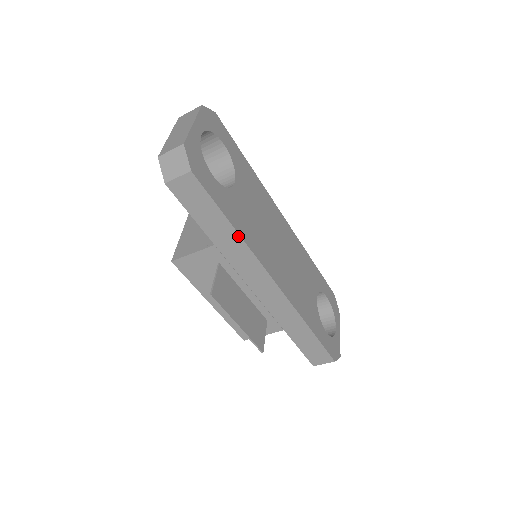
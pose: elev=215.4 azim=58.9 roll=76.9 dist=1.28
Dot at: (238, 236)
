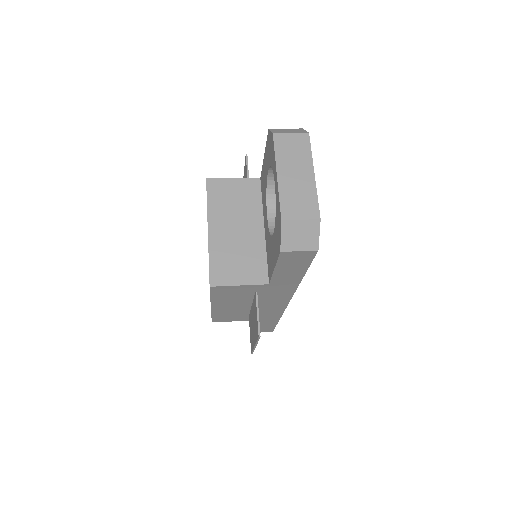
Dot at: (298, 282)
